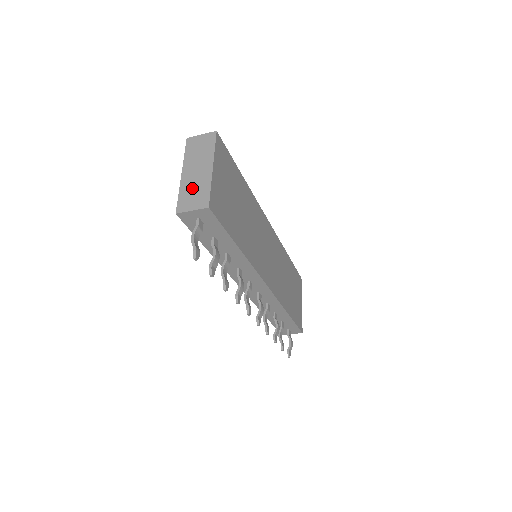
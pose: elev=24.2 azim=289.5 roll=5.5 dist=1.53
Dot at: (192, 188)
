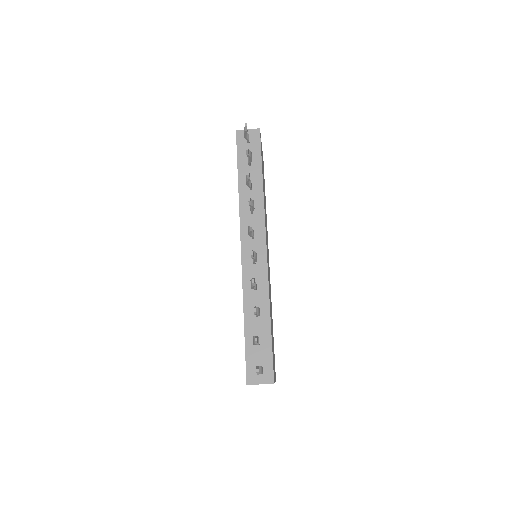
Dot at: occluded
